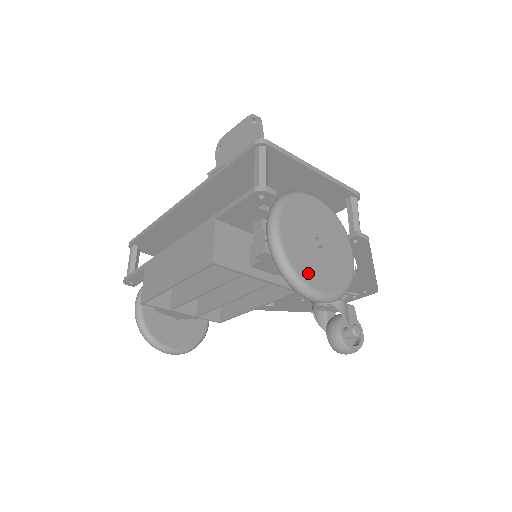
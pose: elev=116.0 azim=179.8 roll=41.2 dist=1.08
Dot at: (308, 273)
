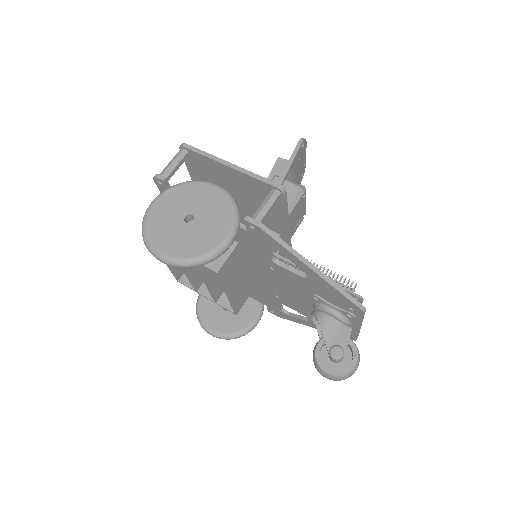
Dot at: (158, 237)
